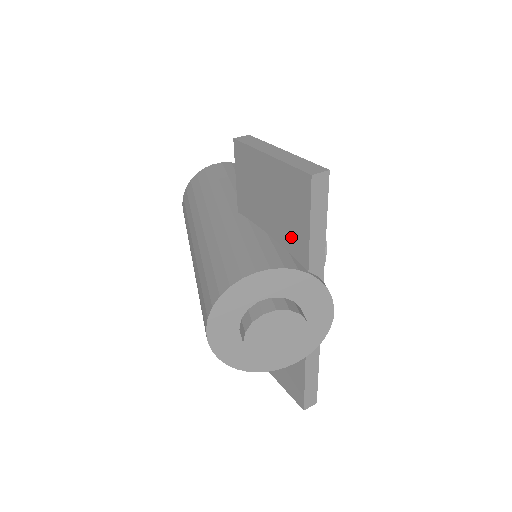
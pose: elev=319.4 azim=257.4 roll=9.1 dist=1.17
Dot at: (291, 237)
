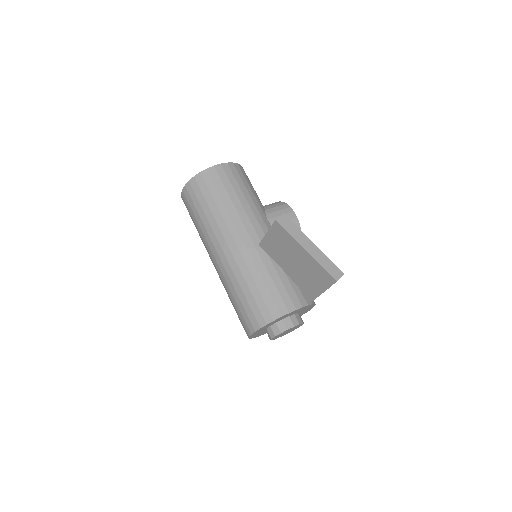
Dot at: (305, 286)
